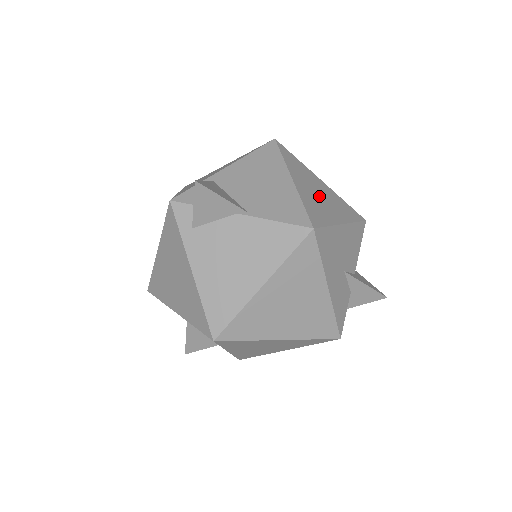
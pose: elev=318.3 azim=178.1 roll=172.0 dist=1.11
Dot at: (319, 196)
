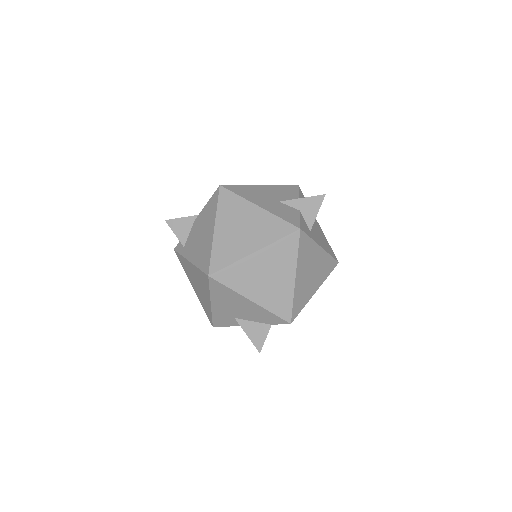
Dot at: occluded
